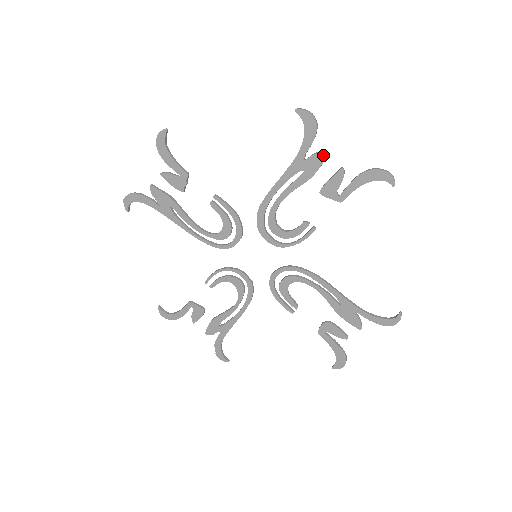
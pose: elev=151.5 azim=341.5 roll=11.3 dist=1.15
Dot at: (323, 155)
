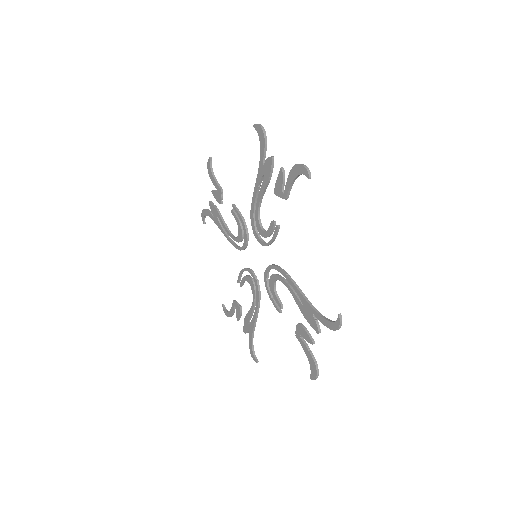
Dot at: (270, 159)
